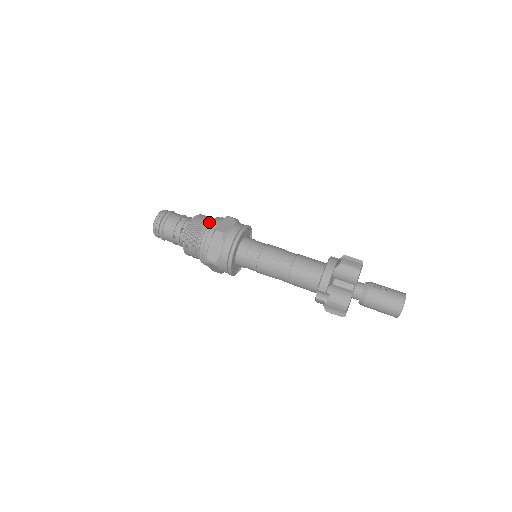
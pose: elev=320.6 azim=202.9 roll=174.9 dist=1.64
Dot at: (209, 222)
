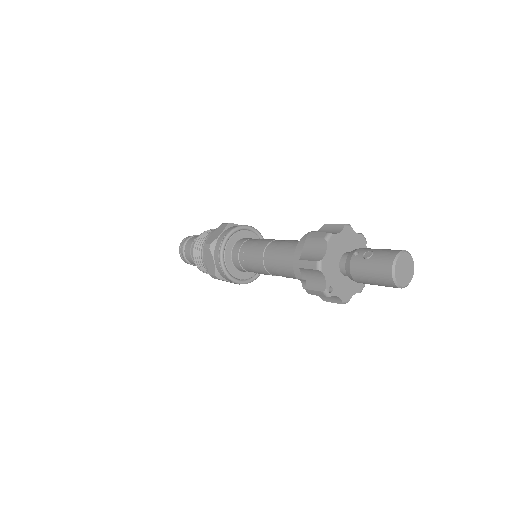
Dot at: occluded
